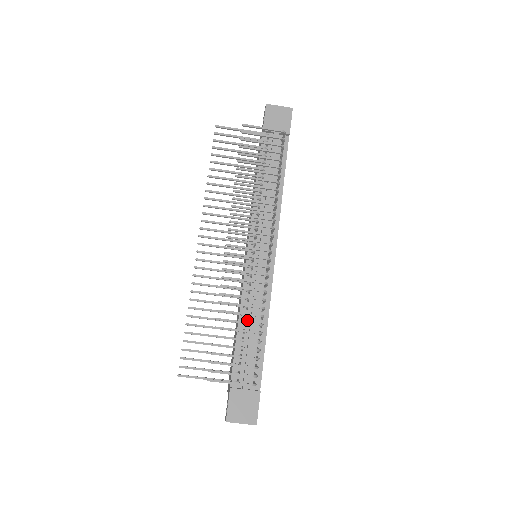
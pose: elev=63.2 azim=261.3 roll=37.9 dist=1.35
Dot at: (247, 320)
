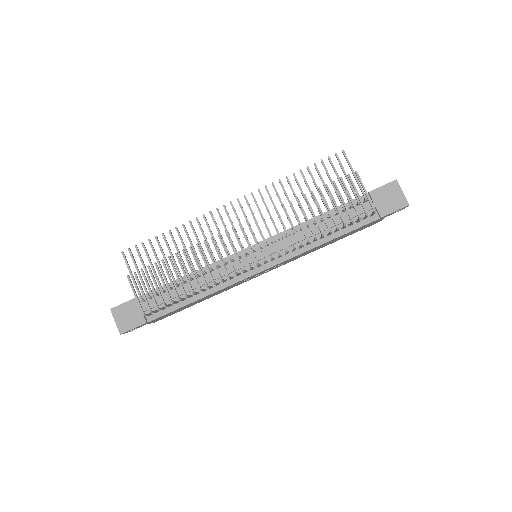
Dot at: occluded
